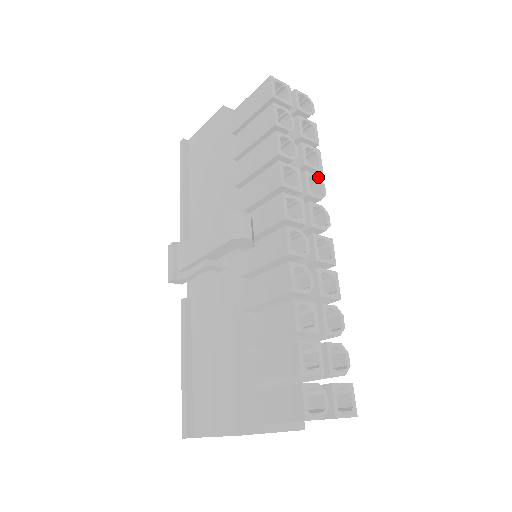
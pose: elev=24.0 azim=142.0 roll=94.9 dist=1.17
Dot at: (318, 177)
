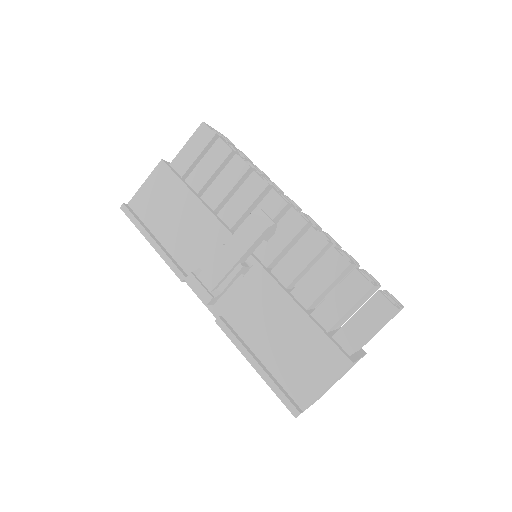
Dot at: (271, 181)
